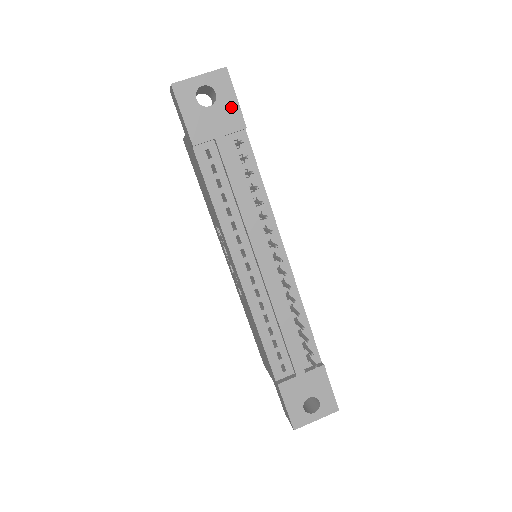
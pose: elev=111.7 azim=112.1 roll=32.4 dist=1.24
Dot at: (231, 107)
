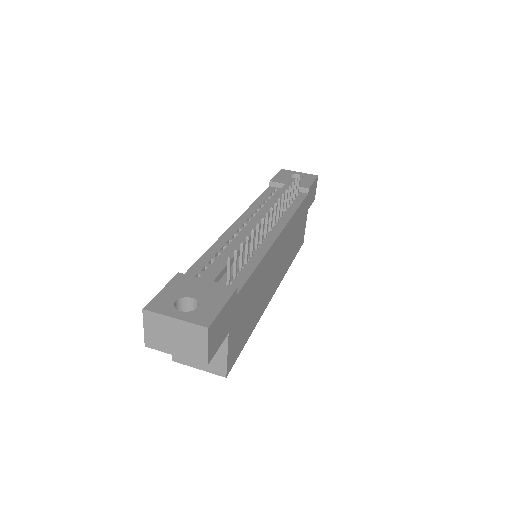
Dot at: (307, 182)
